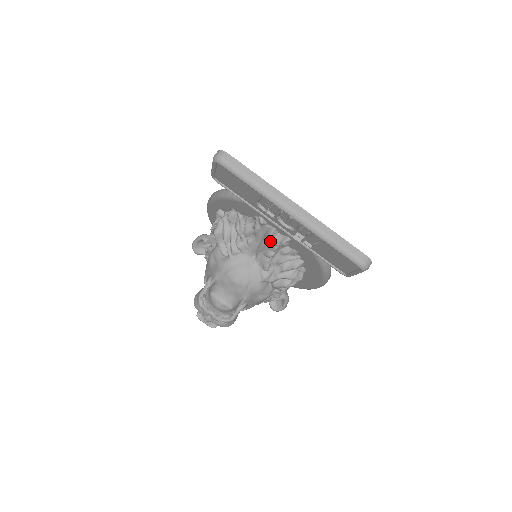
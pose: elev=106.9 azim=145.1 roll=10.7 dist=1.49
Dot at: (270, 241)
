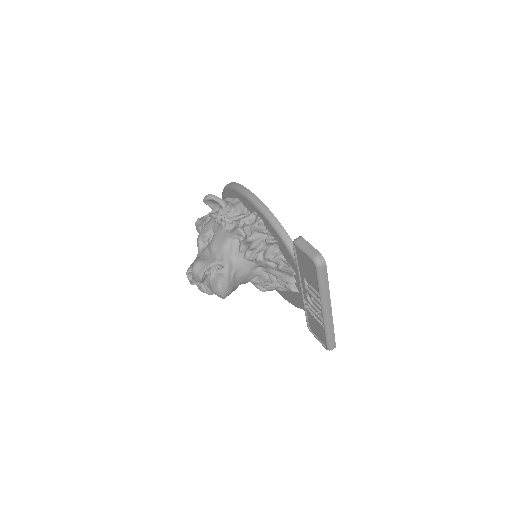
Dot at: (284, 282)
